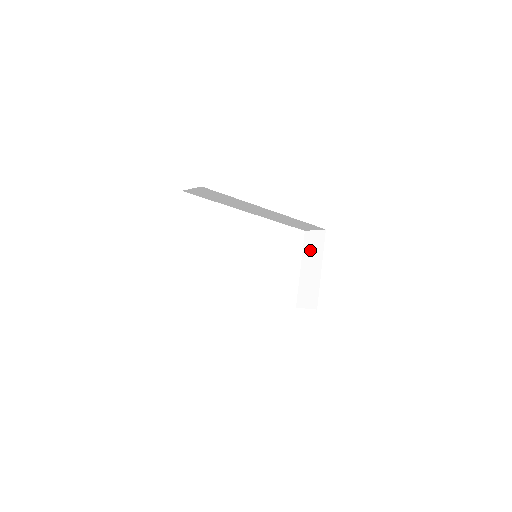
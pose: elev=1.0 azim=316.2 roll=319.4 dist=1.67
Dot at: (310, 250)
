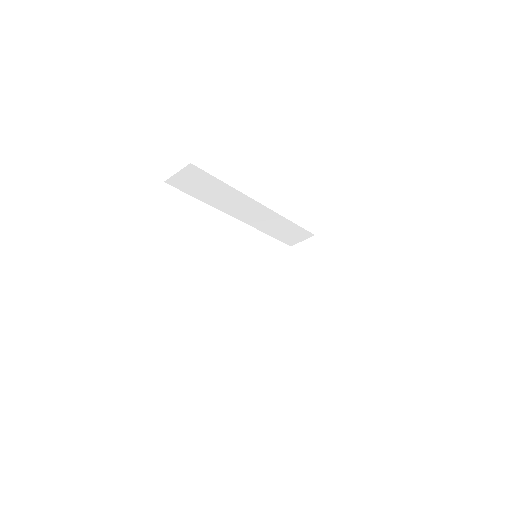
Dot at: (303, 262)
